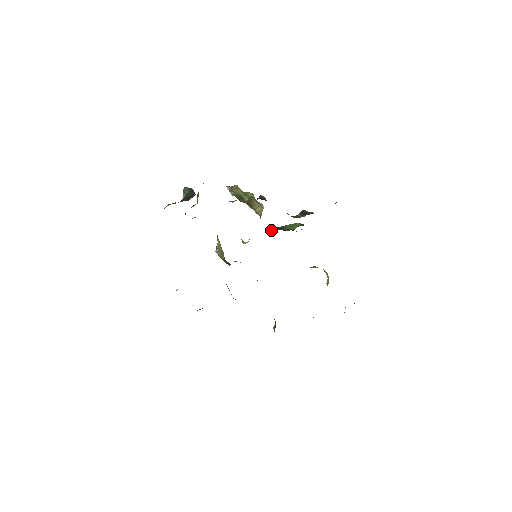
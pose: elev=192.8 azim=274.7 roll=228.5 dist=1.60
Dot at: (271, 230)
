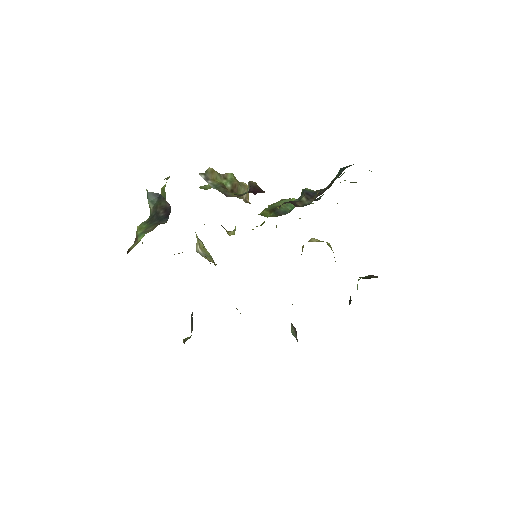
Dot at: (264, 216)
